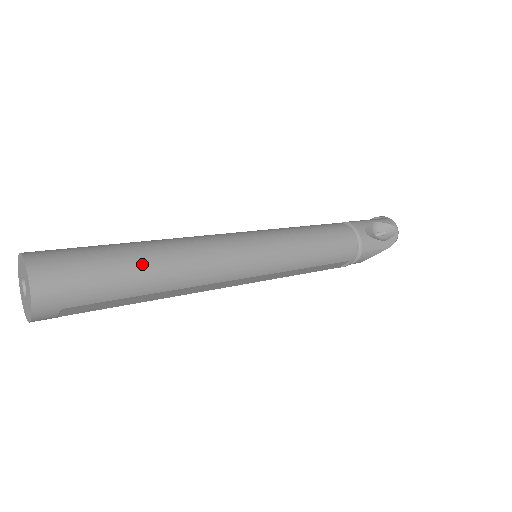
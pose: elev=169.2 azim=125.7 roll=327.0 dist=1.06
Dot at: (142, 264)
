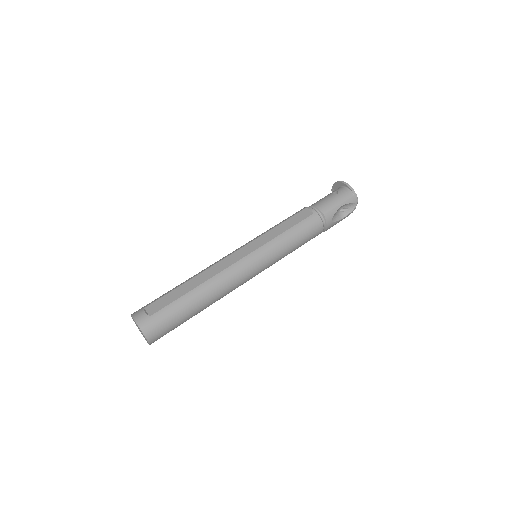
Dot at: (197, 310)
